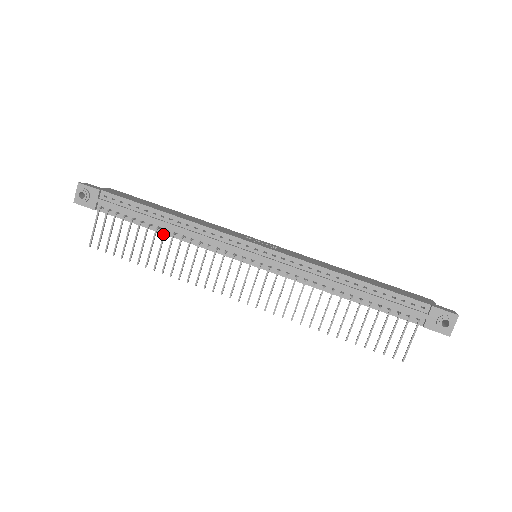
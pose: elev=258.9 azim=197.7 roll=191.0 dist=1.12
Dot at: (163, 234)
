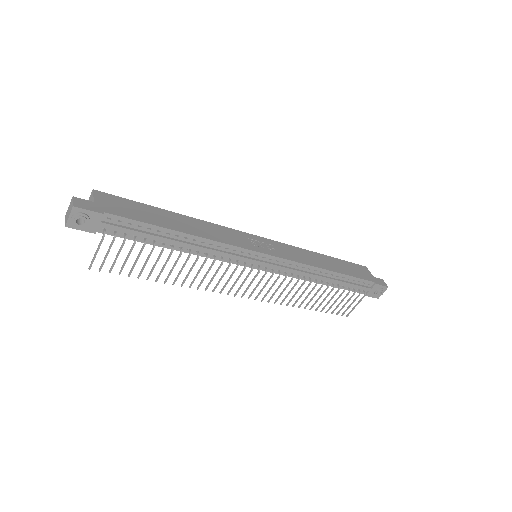
Dot at: (180, 255)
